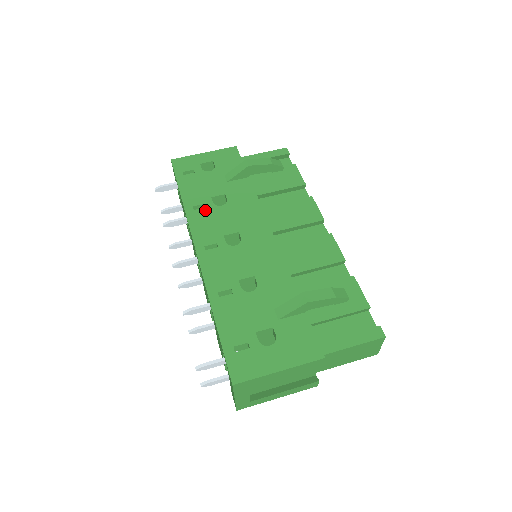
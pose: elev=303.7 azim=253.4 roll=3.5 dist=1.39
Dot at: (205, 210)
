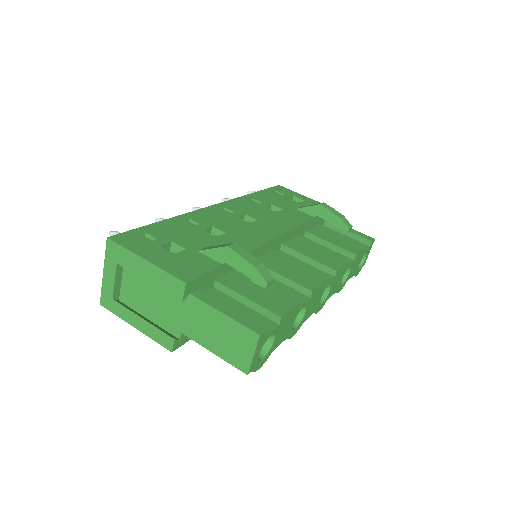
Dot at: (256, 203)
